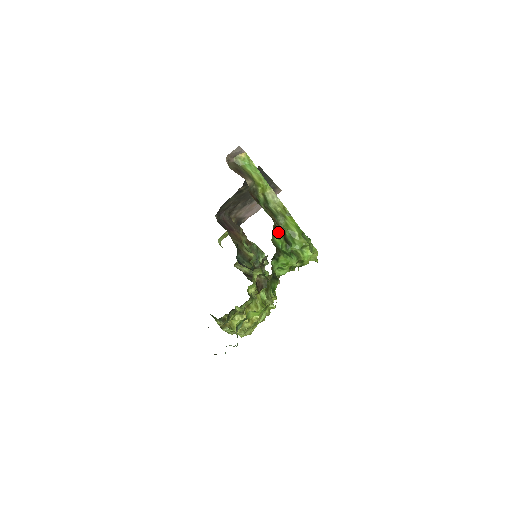
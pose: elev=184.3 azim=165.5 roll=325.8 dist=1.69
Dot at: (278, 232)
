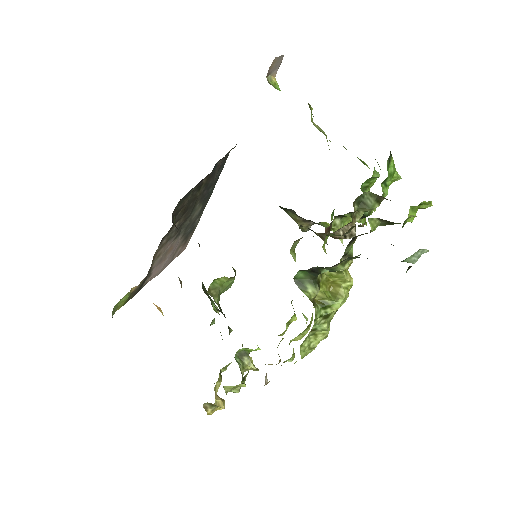
Dot at: occluded
